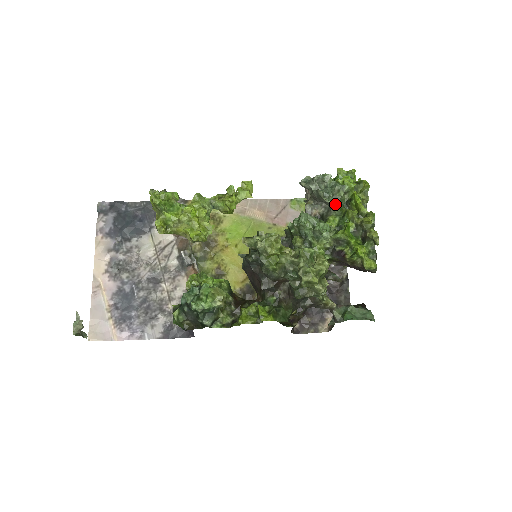
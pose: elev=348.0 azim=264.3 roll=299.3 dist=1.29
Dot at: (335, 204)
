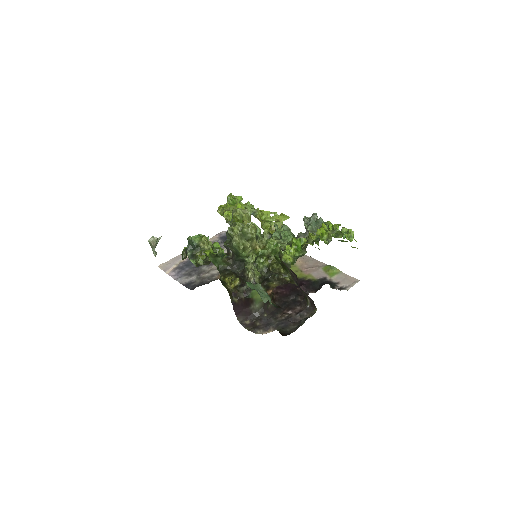
Dot at: (311, 231)
